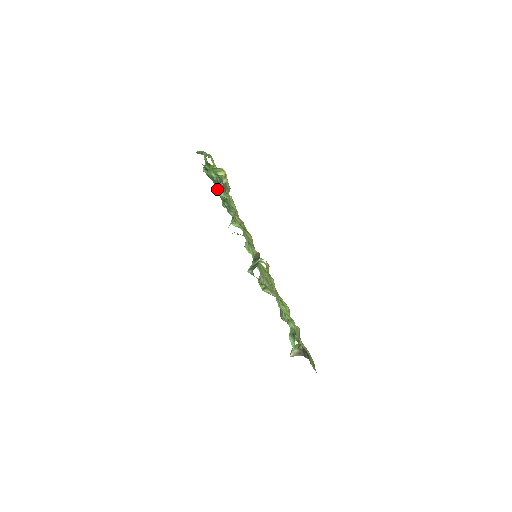
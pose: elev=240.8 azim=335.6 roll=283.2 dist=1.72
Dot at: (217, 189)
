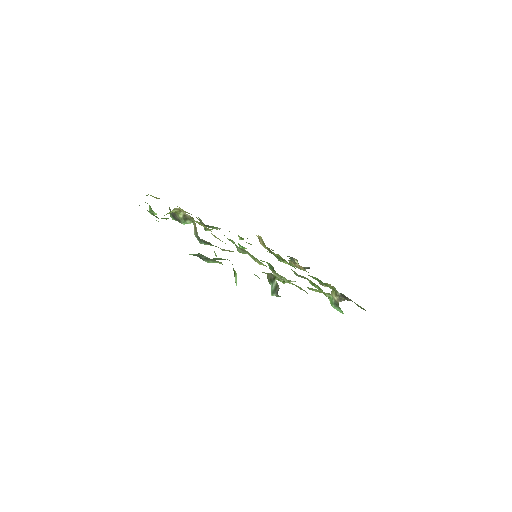
Dot at: occluded
